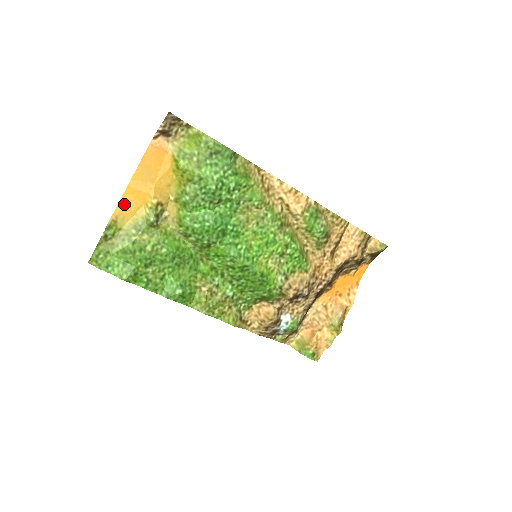
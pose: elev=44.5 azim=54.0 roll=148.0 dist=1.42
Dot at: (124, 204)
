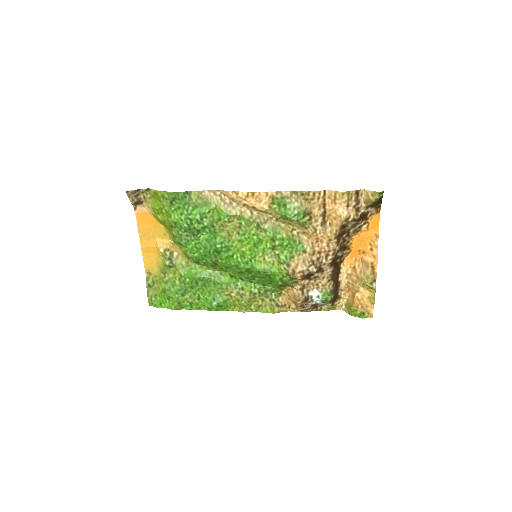
Dot at: (147, 260)
